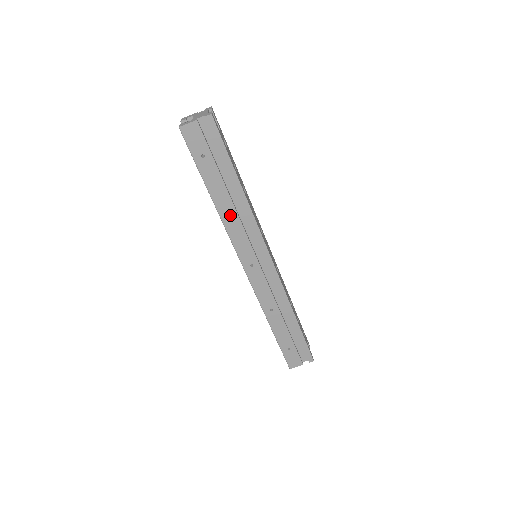
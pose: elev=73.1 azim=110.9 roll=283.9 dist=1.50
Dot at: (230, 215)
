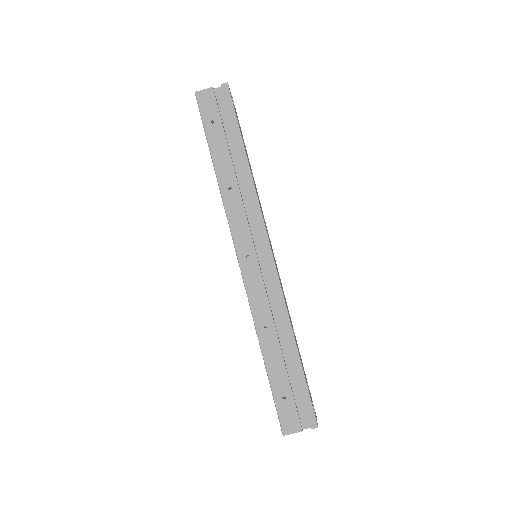
Dot at: (231, 190)
